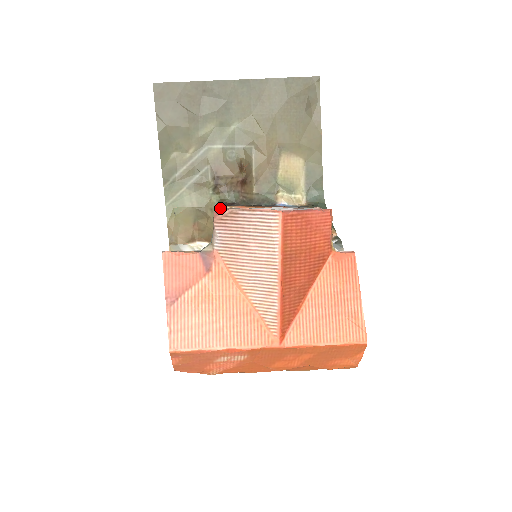
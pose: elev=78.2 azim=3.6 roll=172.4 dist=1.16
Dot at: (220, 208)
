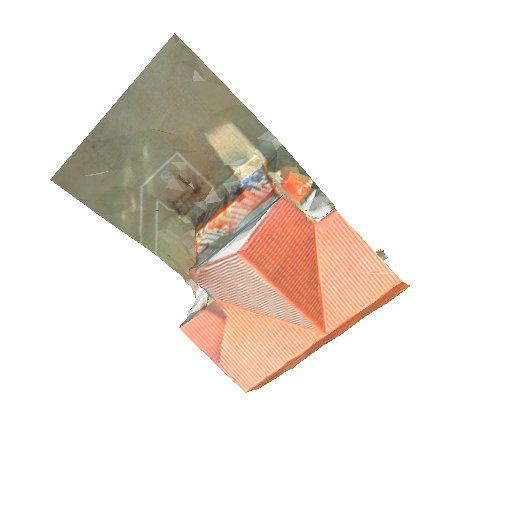
Dot at: (190, 271)
